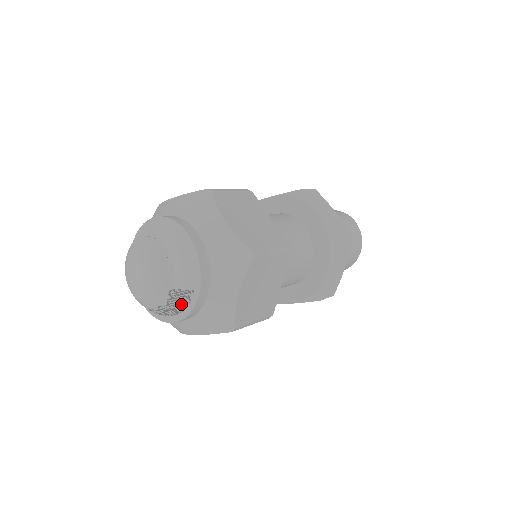
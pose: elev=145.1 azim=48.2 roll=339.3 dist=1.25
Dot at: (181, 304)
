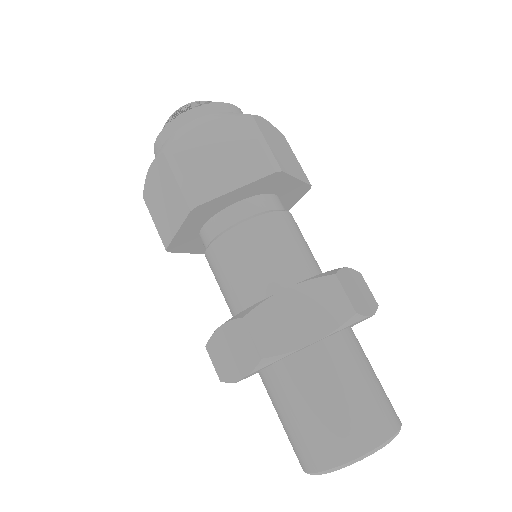
Dot at: occluded
